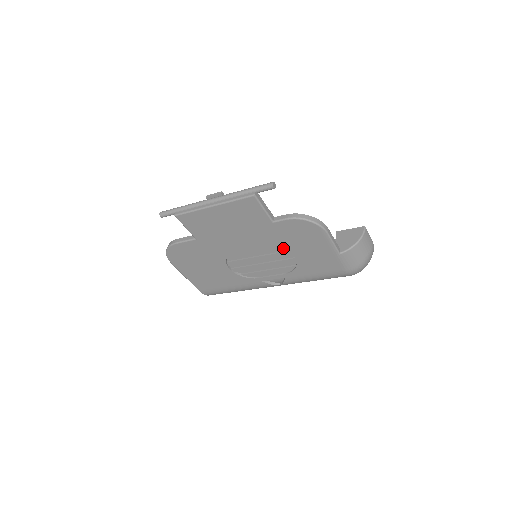
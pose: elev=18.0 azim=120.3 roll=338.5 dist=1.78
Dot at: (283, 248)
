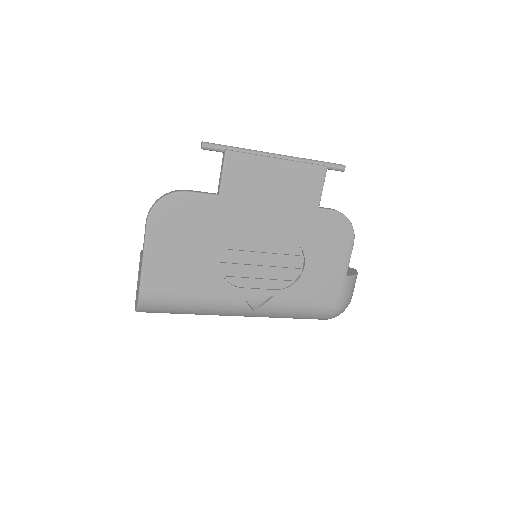
Dot at: (303, 248)
